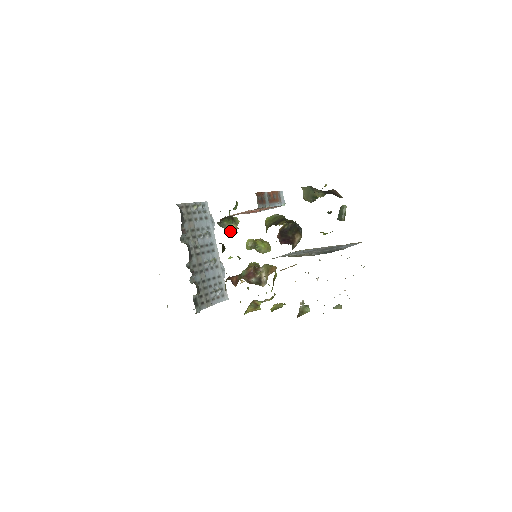
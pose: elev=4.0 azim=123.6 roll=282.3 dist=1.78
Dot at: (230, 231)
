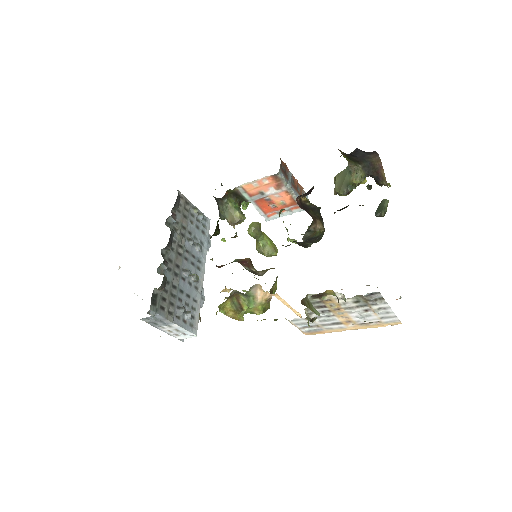
Dot at: (232, 220)
